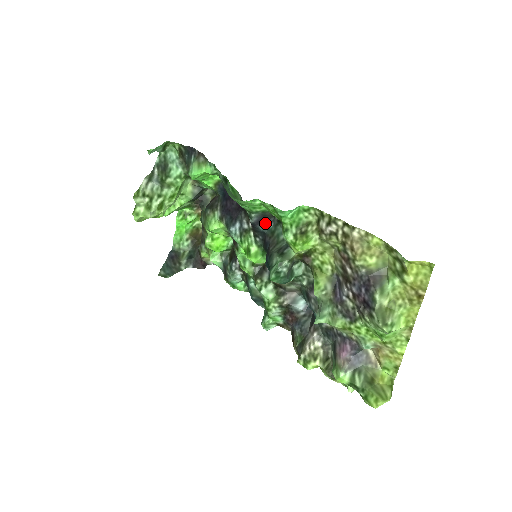
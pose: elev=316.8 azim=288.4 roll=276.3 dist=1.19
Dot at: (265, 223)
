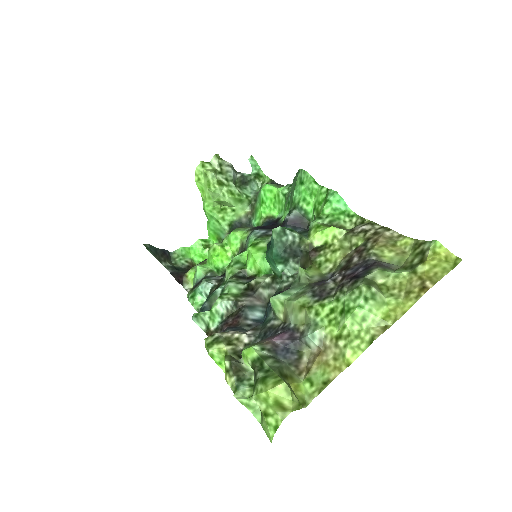
Dot at: (296, 228)
